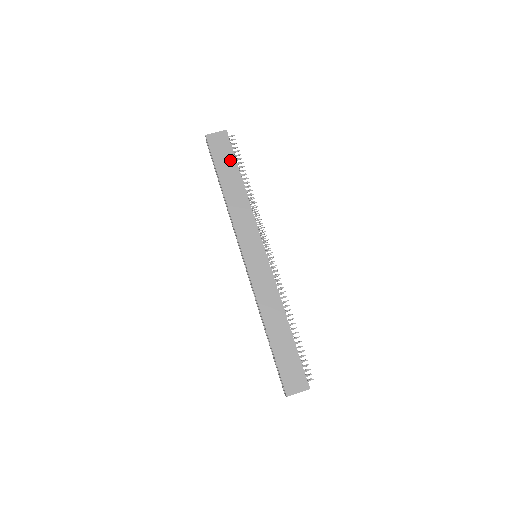
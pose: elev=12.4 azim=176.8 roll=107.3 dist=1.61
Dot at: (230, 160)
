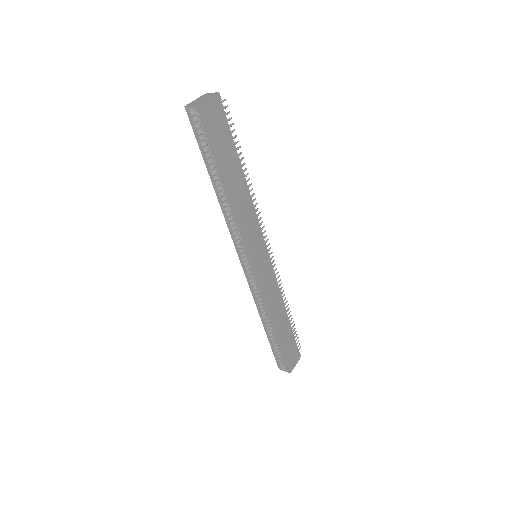
Dot at: (229, 142)
